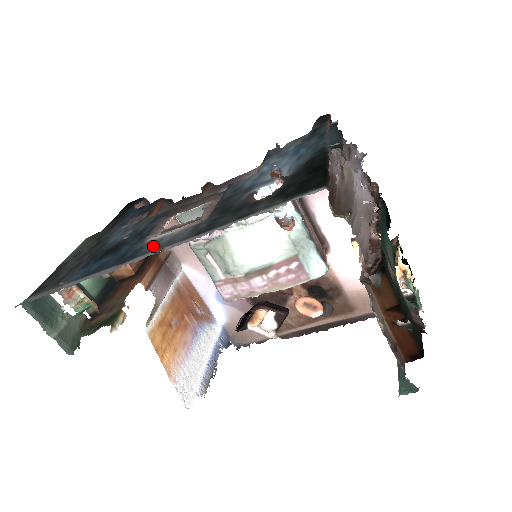
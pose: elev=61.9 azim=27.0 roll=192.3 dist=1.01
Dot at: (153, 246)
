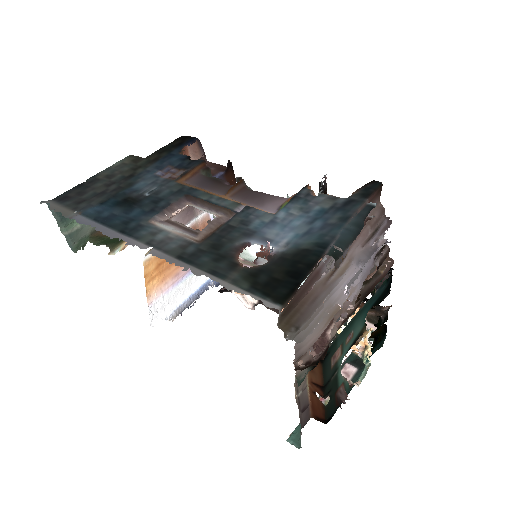
Dot at: (149, 235)
